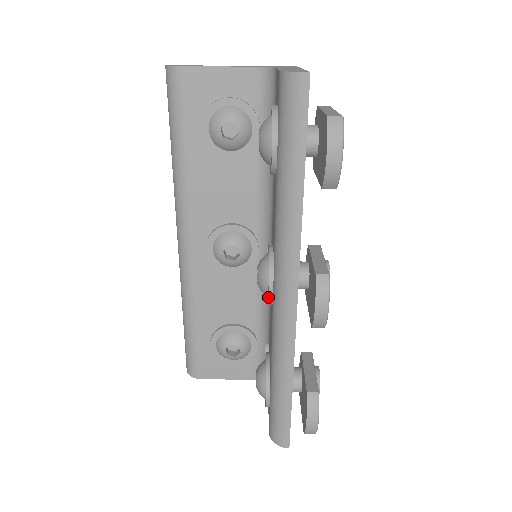
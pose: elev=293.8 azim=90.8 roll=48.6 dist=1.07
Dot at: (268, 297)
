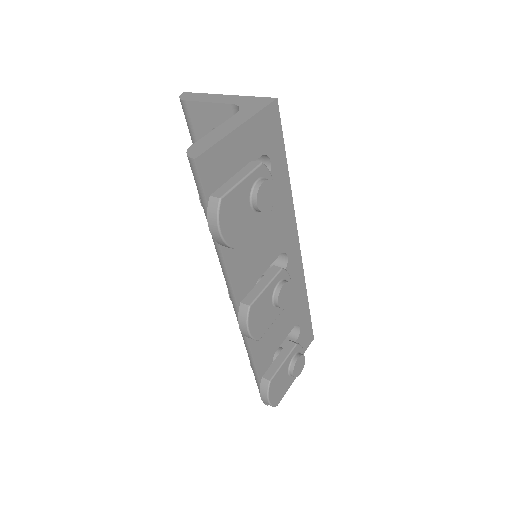
Dot at: occluded
